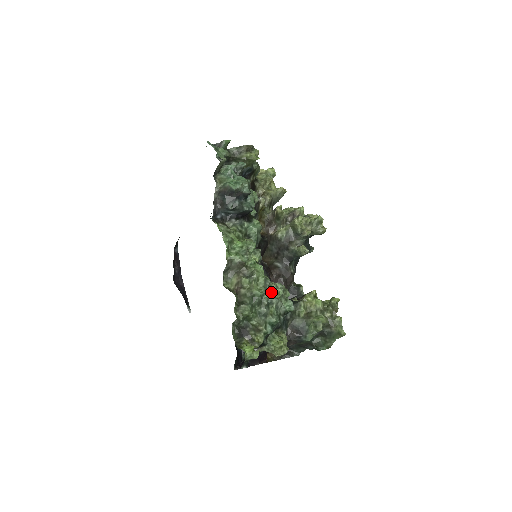
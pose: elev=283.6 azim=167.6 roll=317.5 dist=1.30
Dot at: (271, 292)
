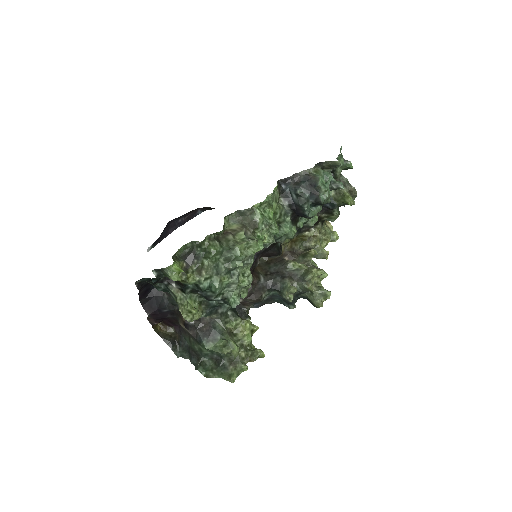
Dot at: (242, 270)
